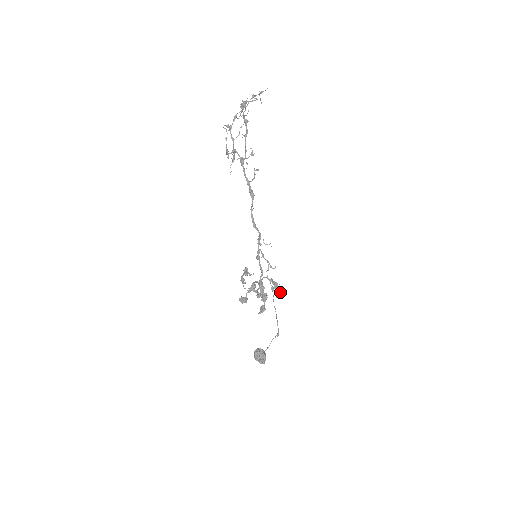
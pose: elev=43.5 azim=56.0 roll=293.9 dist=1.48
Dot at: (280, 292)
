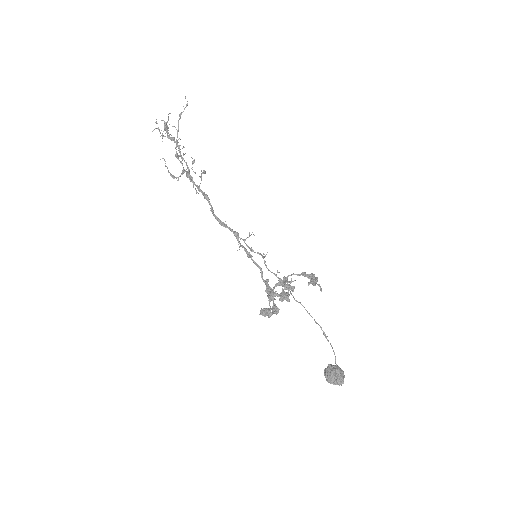
Dot at: (311, 282)
